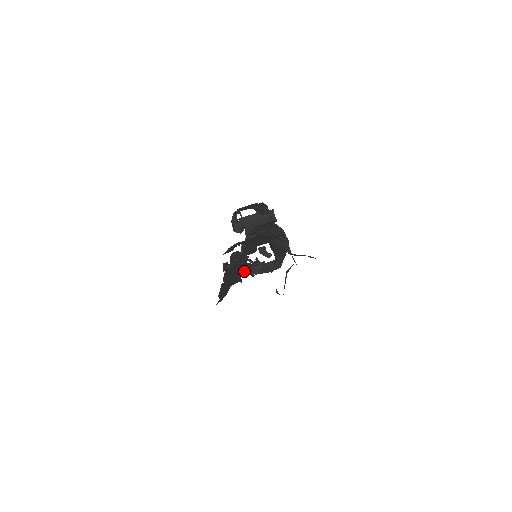
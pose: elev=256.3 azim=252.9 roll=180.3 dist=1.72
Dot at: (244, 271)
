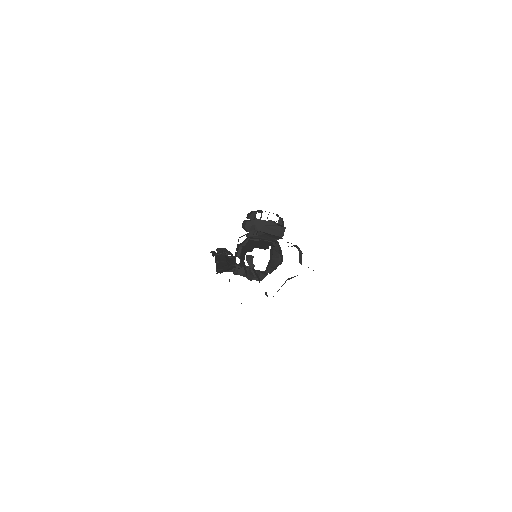
Dot at: occluded
